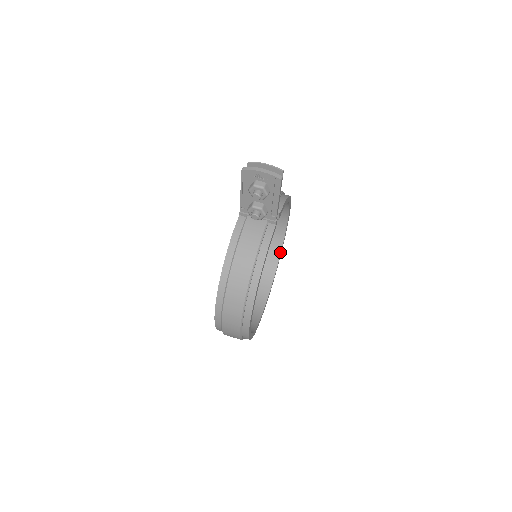
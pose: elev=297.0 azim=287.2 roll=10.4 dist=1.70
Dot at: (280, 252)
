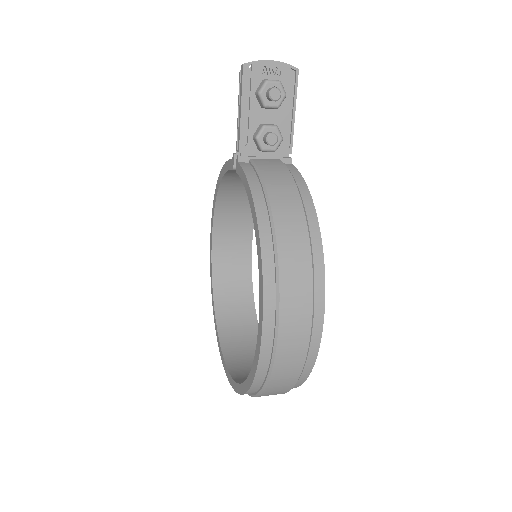
Dot at: (252, 296)
